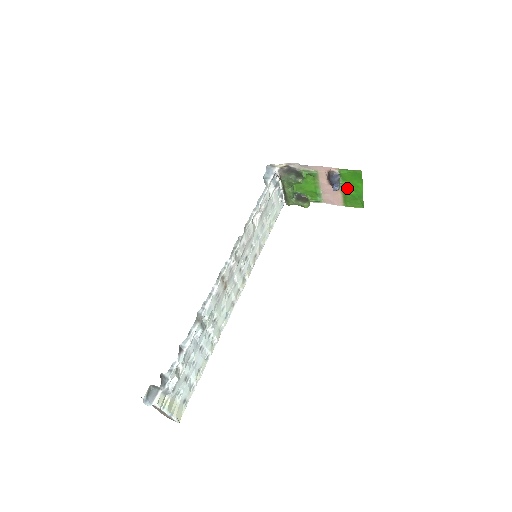
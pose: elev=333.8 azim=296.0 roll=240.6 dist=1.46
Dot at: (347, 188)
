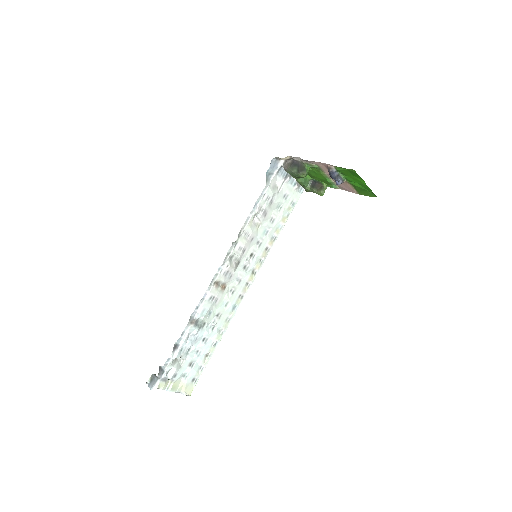
Dot at: (351, 181)
